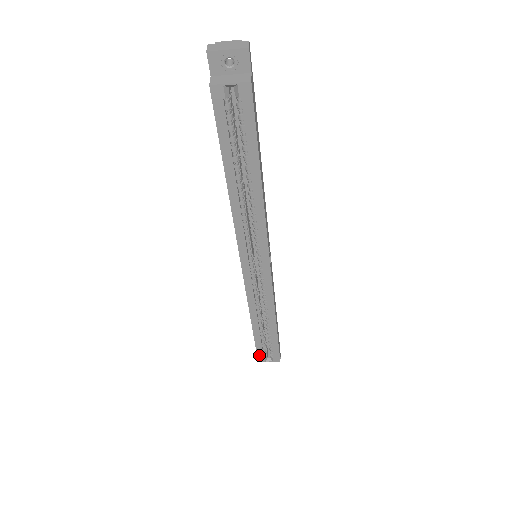
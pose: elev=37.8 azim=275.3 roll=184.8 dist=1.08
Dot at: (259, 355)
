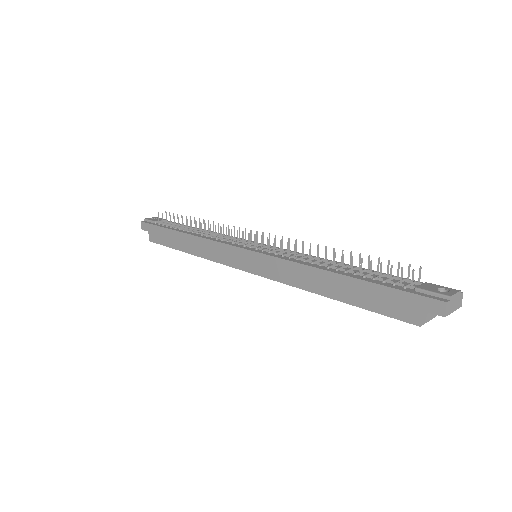
Dot at: (158, 243)
